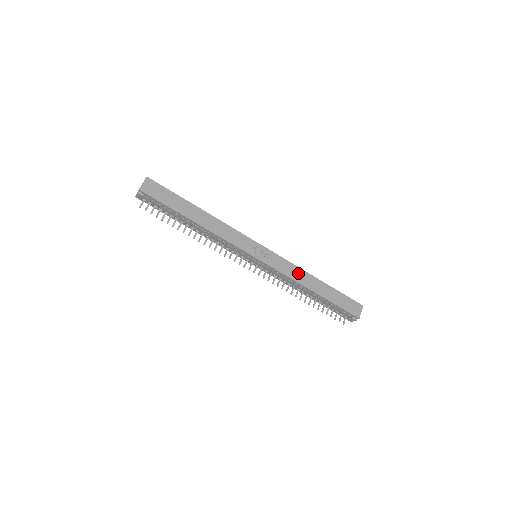
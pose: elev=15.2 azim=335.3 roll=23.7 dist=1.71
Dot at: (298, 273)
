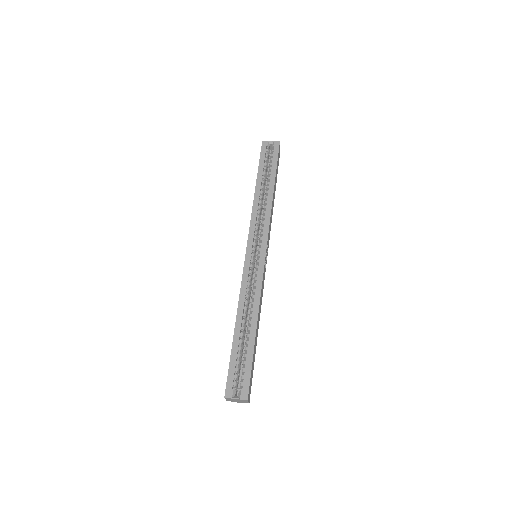
Dot at: occluded
